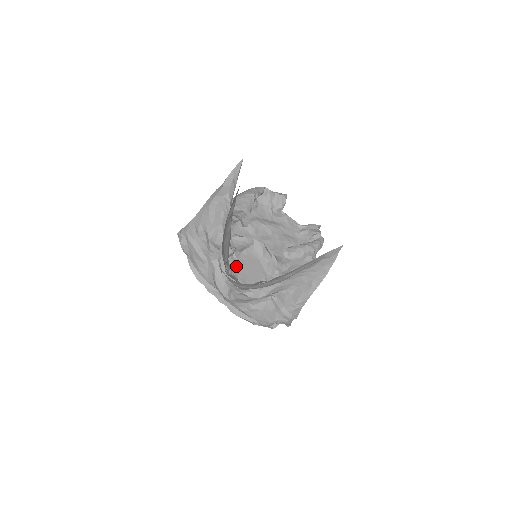
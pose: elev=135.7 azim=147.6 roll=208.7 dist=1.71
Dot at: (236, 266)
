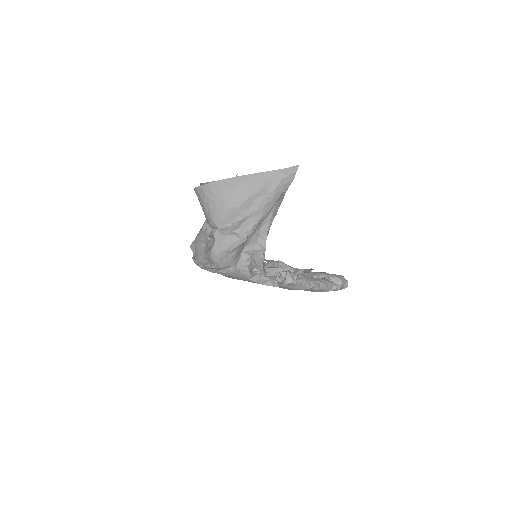
Dot at: occluded
